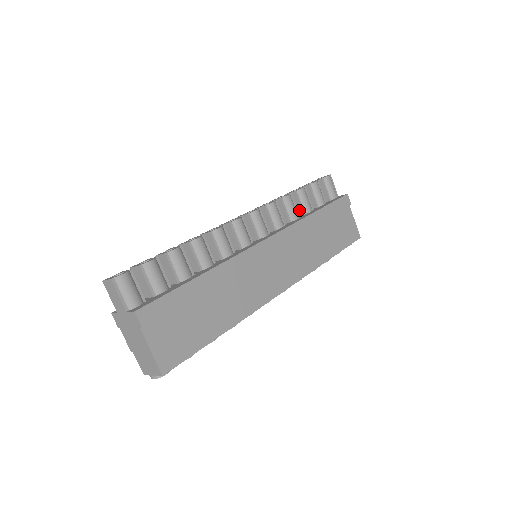
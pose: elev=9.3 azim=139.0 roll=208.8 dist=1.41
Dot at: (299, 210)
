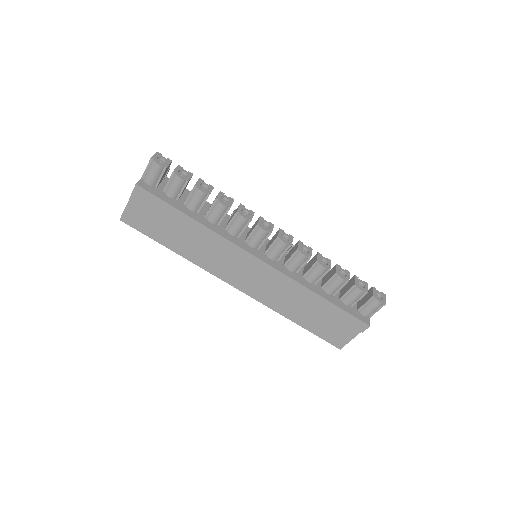
Dot at: (325, 282)
